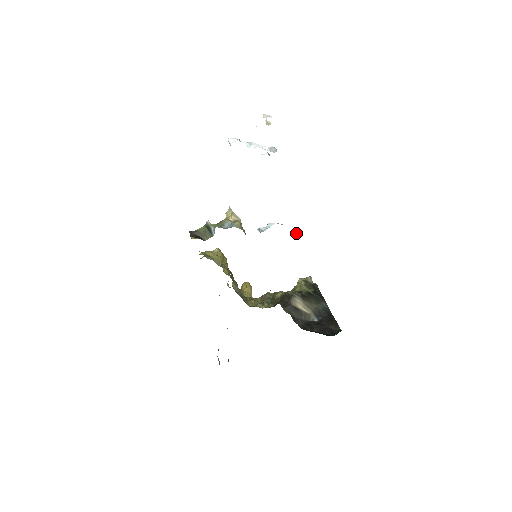
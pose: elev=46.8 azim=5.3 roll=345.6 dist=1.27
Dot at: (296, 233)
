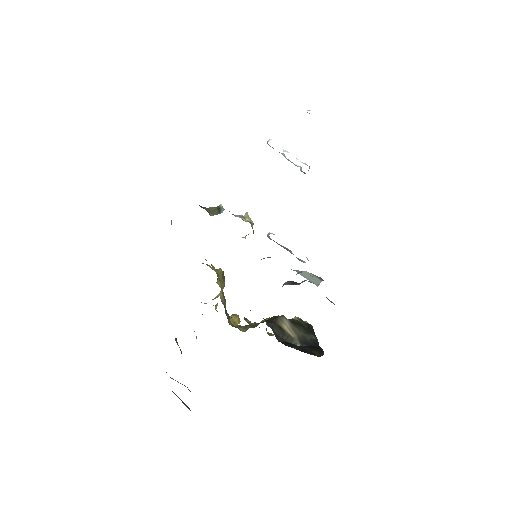
Dot at: occluded
